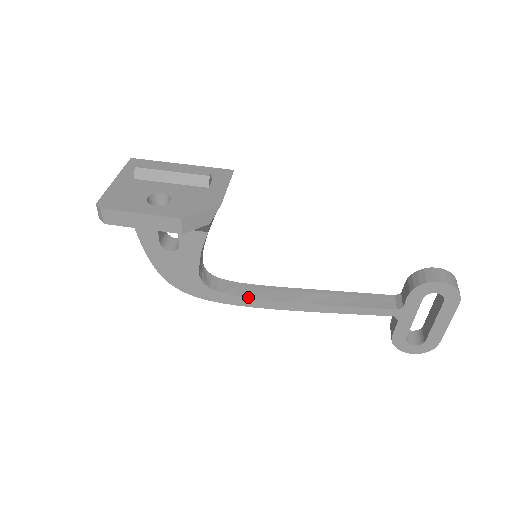
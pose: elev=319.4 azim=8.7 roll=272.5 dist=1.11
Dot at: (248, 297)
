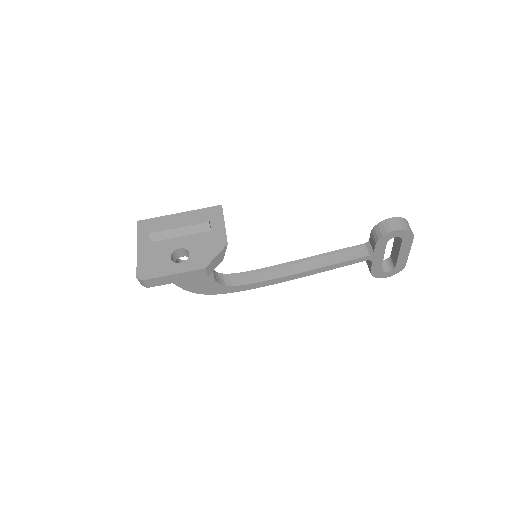
Dot at: (256, 282)
